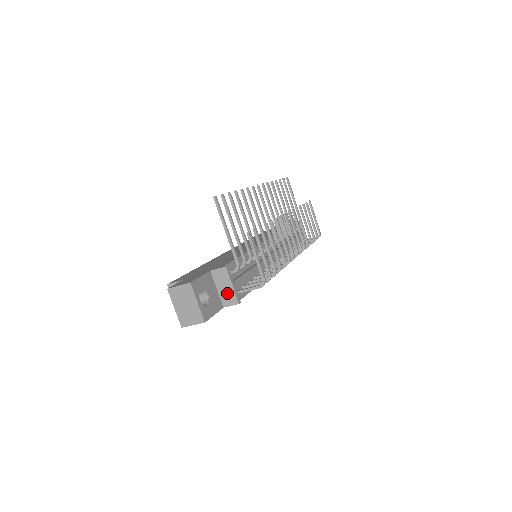
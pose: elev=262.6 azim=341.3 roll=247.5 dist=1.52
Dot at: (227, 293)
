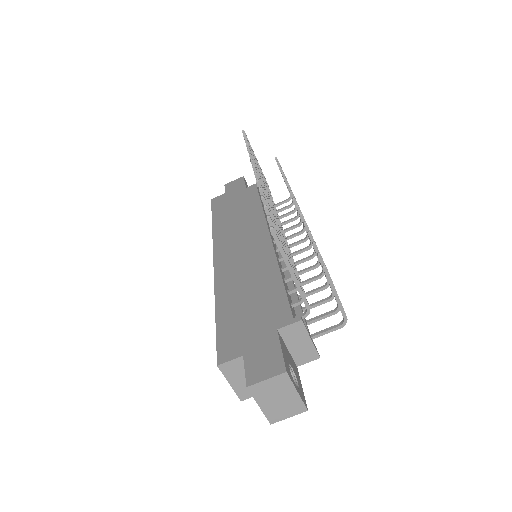
Dot at: (303, 350)
